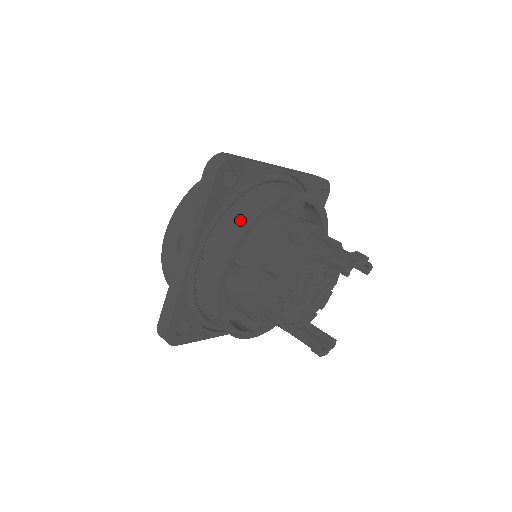
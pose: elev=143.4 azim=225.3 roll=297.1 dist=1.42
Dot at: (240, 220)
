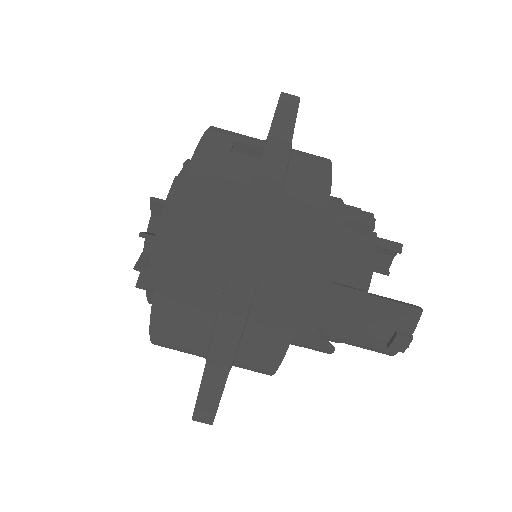
Dot at: occluded
